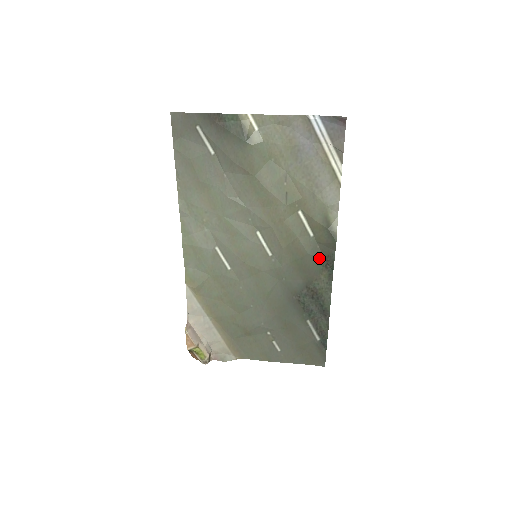
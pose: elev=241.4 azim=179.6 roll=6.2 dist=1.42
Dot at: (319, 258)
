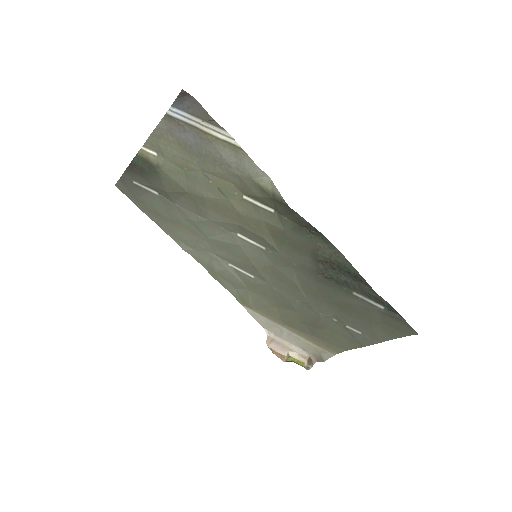
Dot at: (297, 229)
